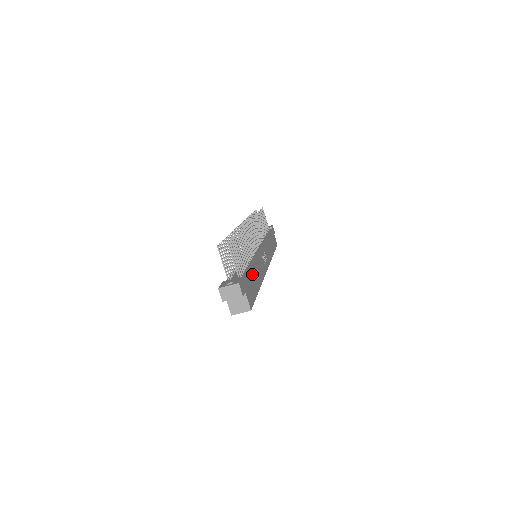
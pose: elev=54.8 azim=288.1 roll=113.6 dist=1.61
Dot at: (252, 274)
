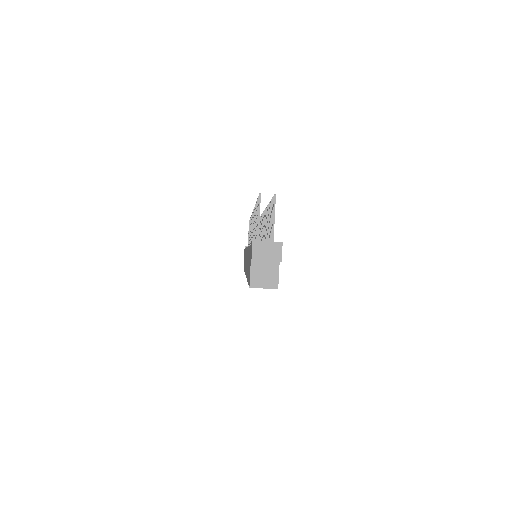
Dot at: occluded
